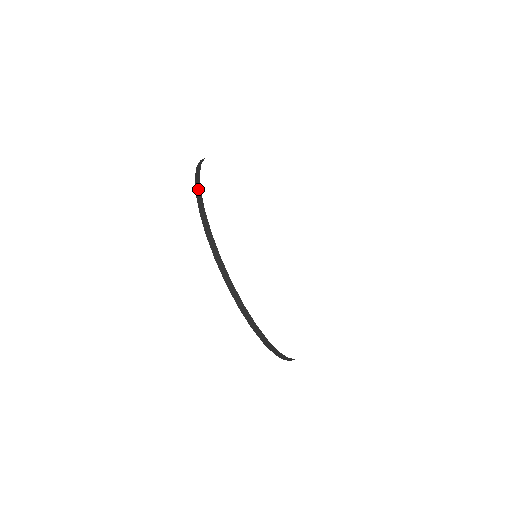
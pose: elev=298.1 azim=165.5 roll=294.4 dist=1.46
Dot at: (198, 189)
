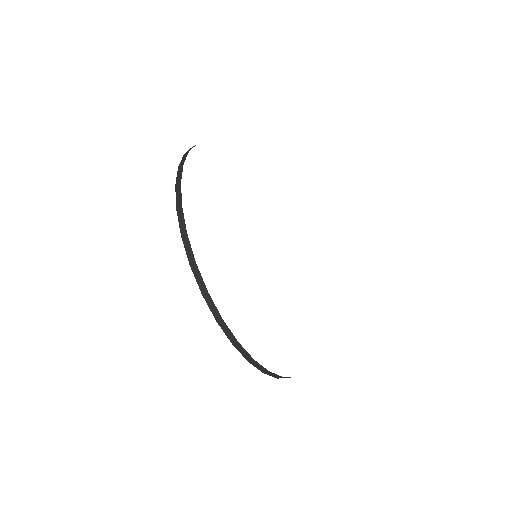
Dot at: (183, 232)
